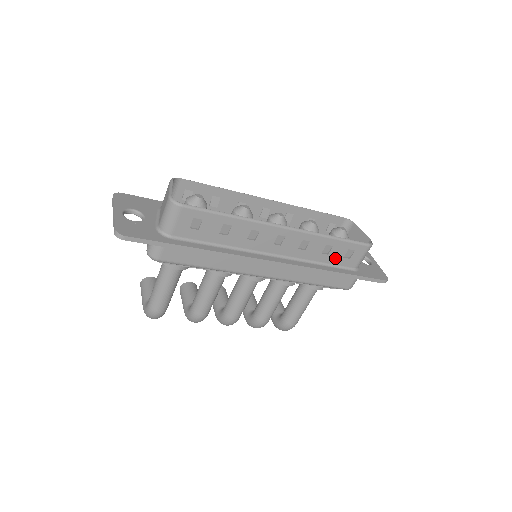
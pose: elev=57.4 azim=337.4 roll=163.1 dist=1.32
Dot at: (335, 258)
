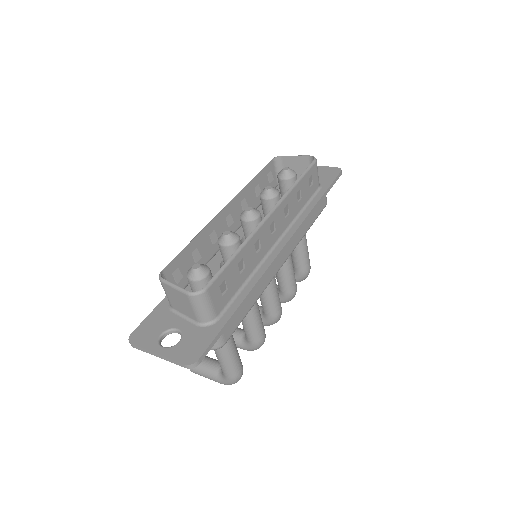
Dot at: (306, 195)
